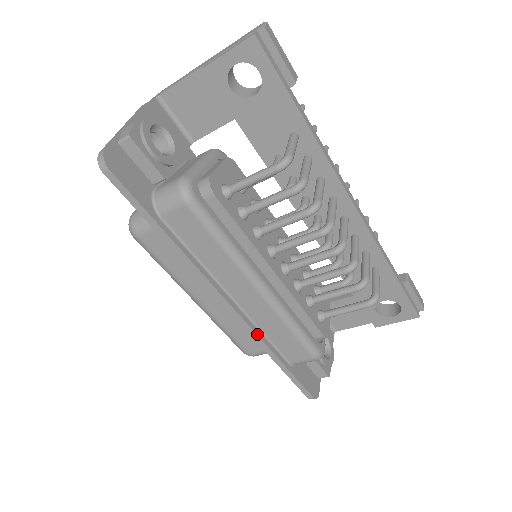
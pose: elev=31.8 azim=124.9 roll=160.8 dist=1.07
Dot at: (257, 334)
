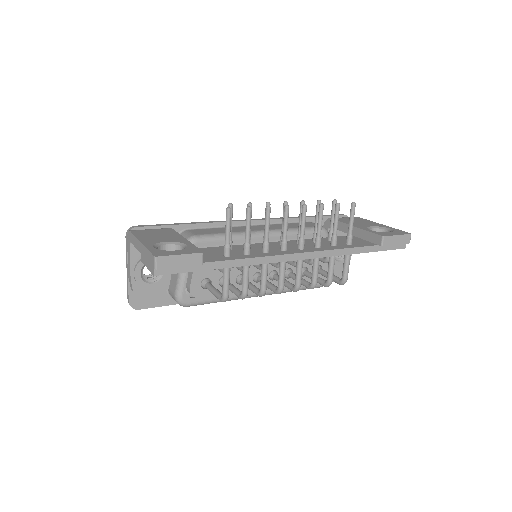
Dot at: occluded
